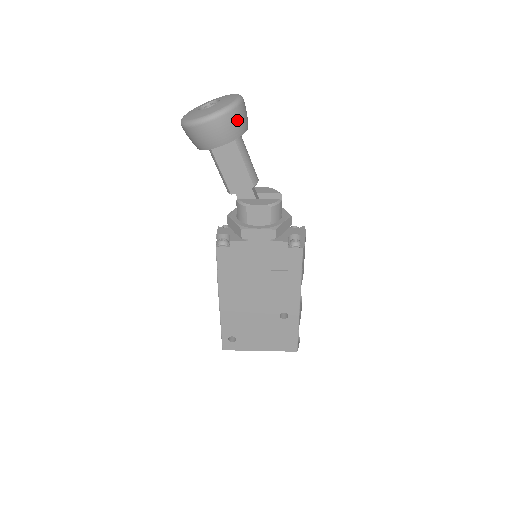
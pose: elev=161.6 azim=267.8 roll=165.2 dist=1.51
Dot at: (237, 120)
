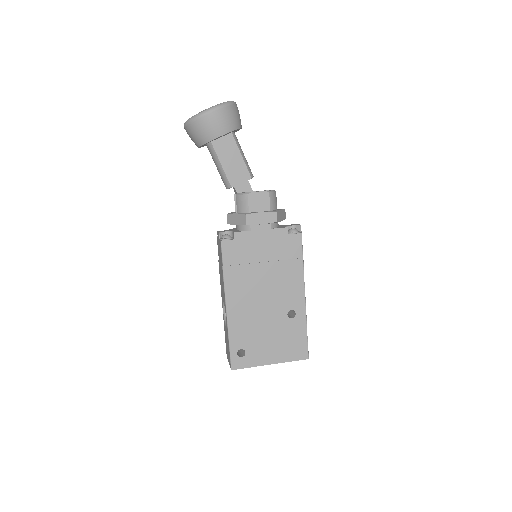
Dot at: (235, 114)
